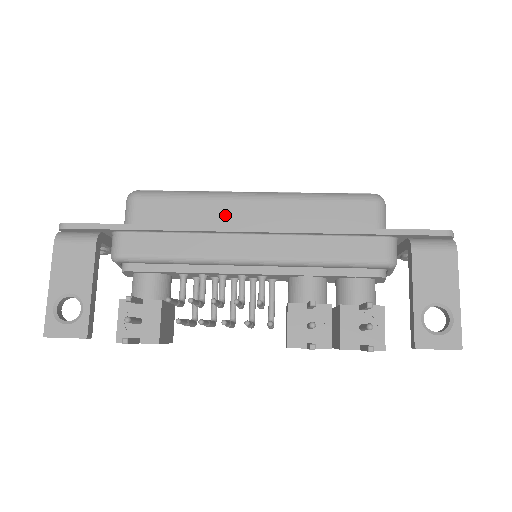
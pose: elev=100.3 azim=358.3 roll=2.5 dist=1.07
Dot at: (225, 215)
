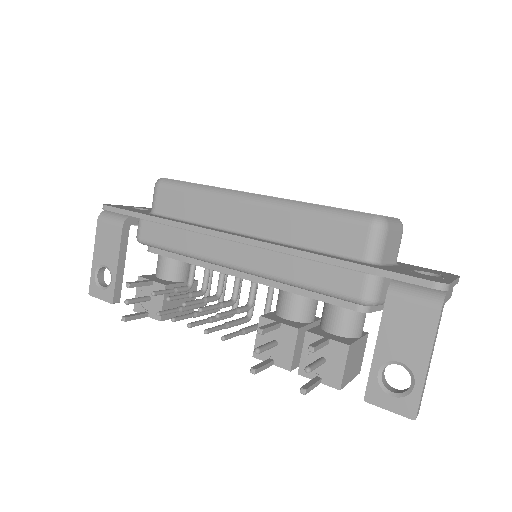
Dot at: (224, 215)
